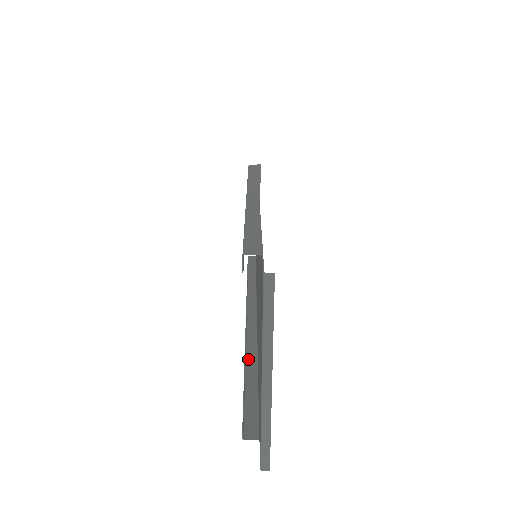
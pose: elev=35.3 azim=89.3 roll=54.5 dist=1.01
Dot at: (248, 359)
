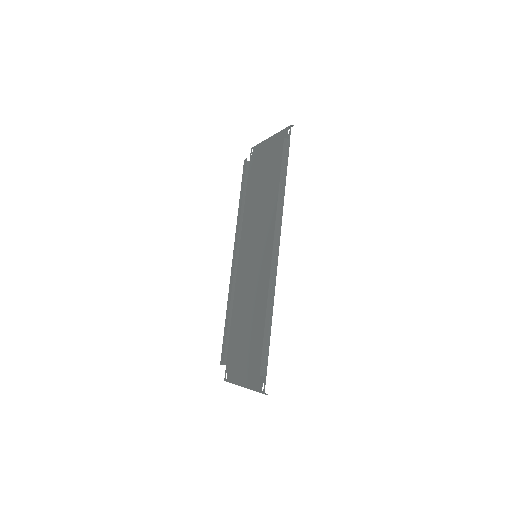
Dot at: (228, 308)
